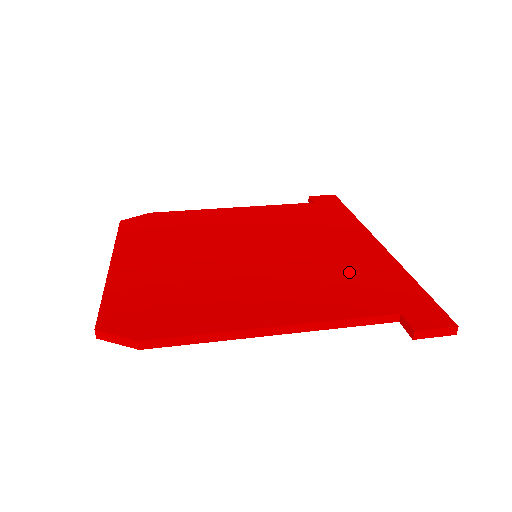
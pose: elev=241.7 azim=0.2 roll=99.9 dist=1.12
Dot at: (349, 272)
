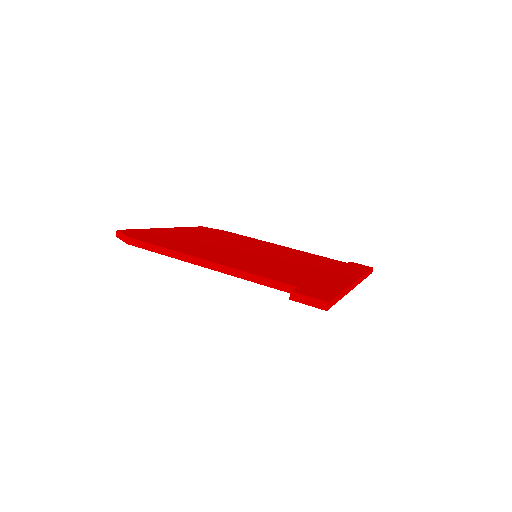
Dot at: (301, 274)
